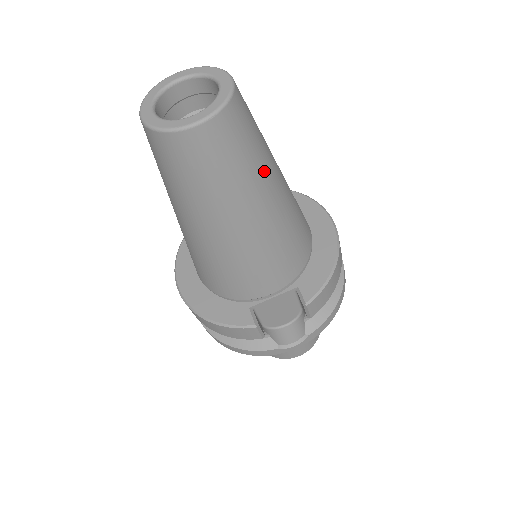
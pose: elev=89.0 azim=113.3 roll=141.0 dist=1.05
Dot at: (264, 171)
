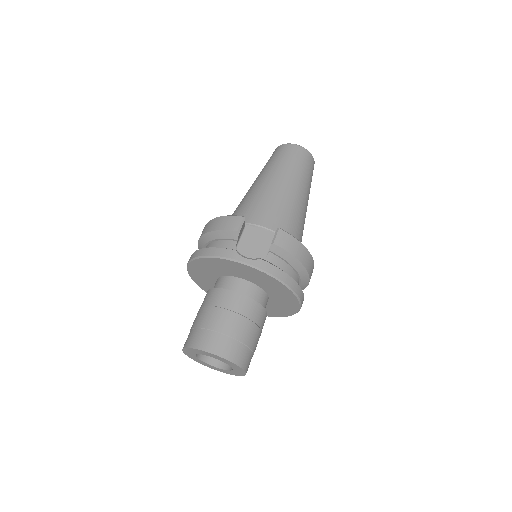
Dot at: (305, 183)
